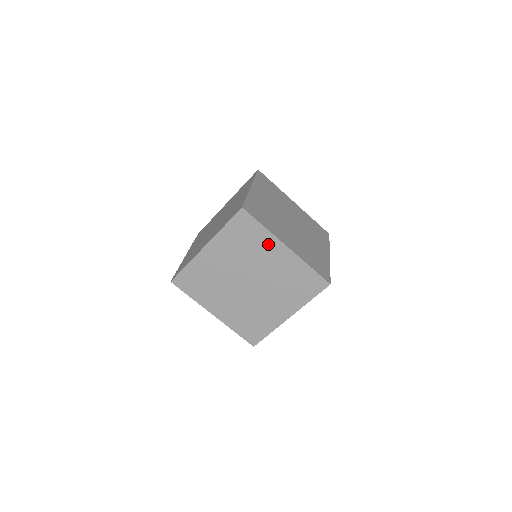
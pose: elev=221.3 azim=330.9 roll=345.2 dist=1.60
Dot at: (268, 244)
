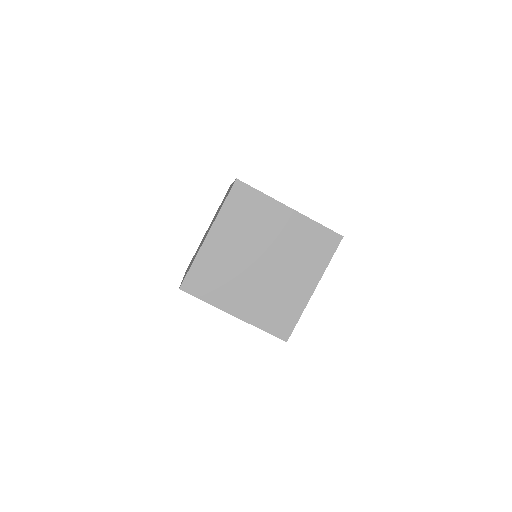
Dot at: occluded
